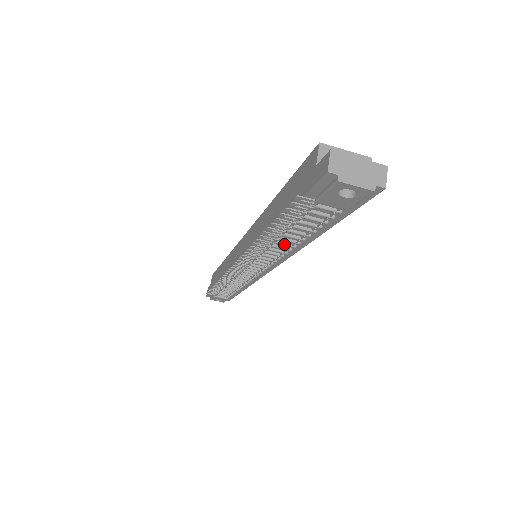
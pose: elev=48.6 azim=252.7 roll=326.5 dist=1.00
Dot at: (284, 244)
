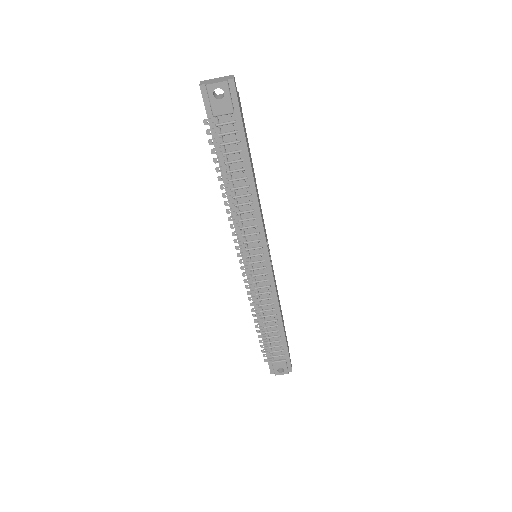
Dot at: (242, 196)
